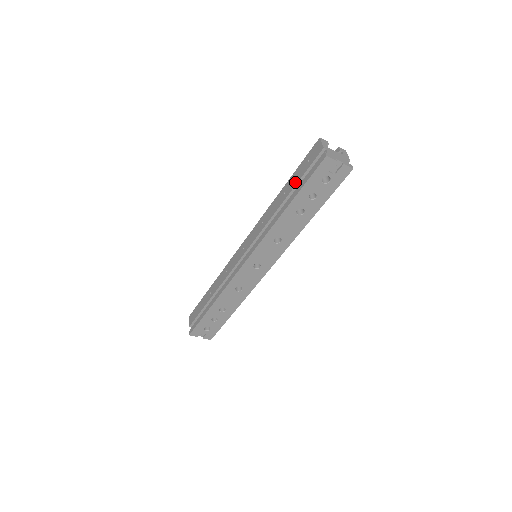
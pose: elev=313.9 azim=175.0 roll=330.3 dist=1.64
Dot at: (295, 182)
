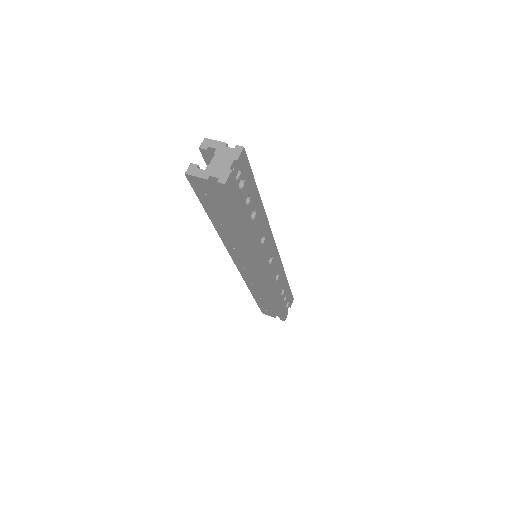
Dot at: (220, 214)
